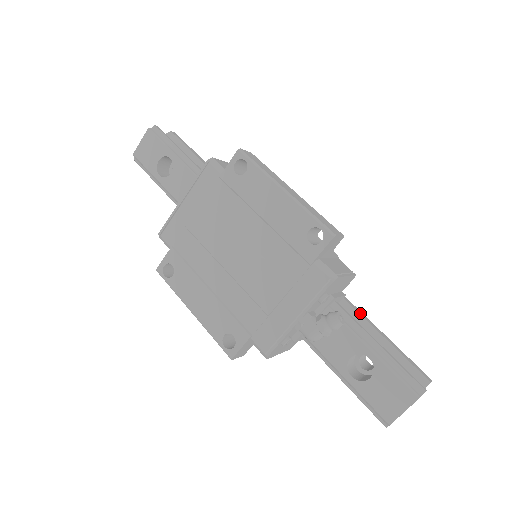
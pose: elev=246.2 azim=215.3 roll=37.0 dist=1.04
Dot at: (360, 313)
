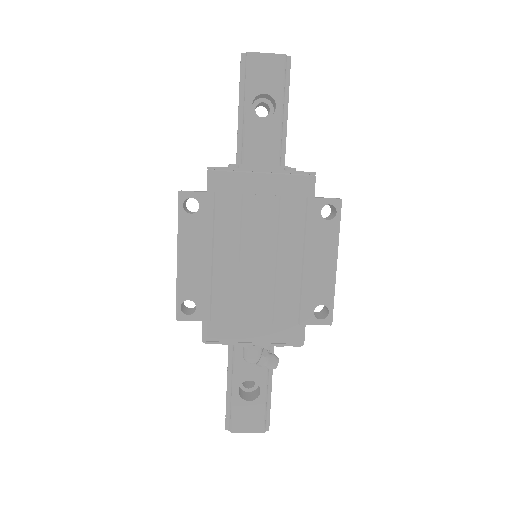
Dot at: occluded
